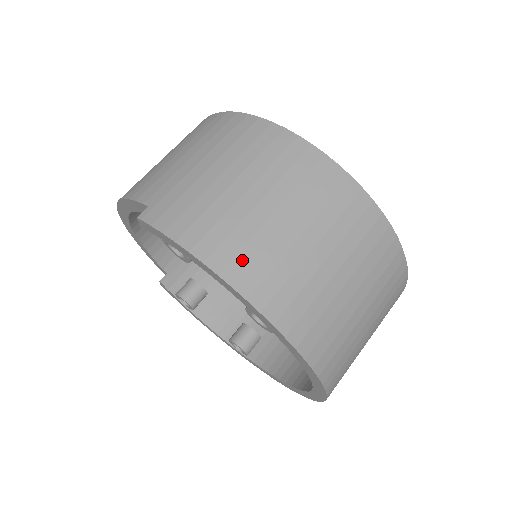
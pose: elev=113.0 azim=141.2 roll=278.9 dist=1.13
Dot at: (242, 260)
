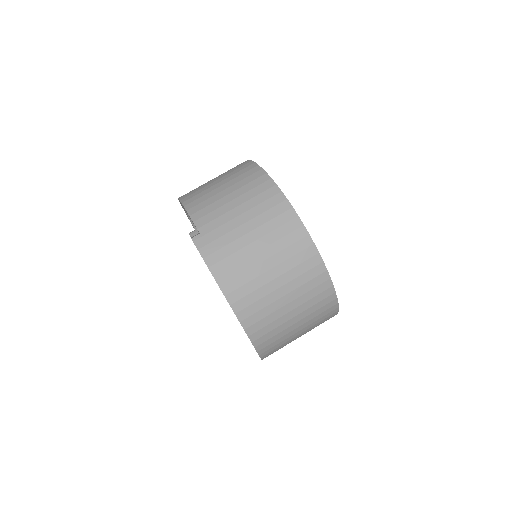
Dot at: (241, 292)
